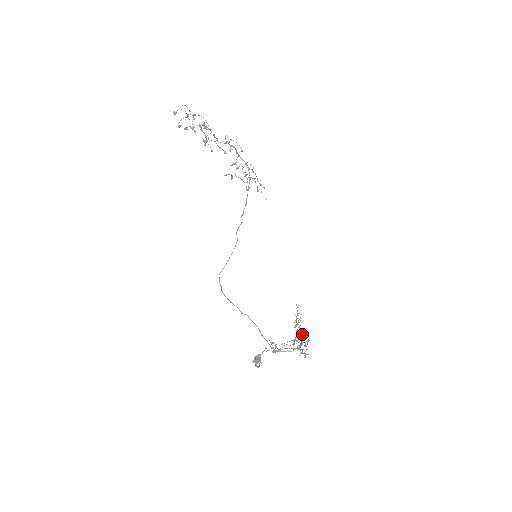
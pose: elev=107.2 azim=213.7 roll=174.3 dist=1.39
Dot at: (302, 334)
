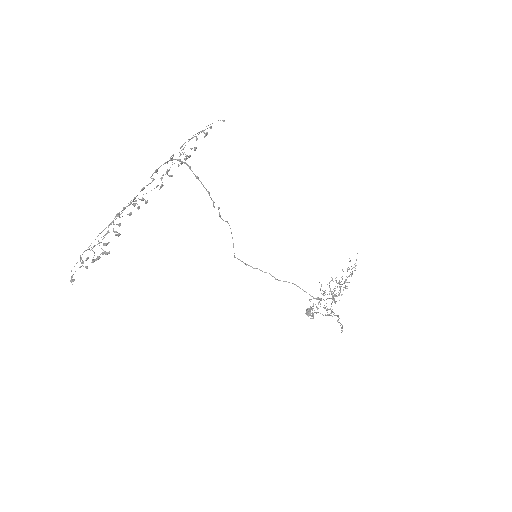
Dot at: occluded
